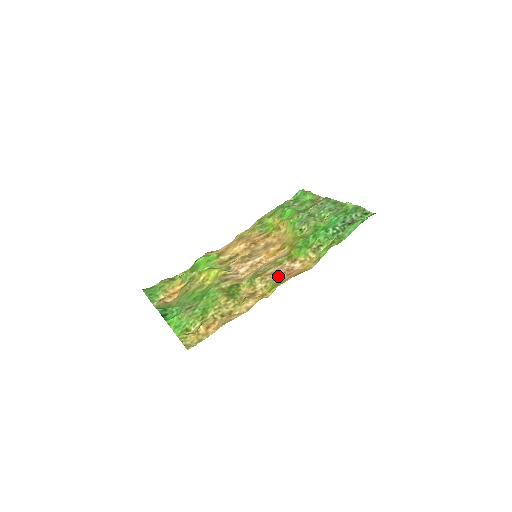
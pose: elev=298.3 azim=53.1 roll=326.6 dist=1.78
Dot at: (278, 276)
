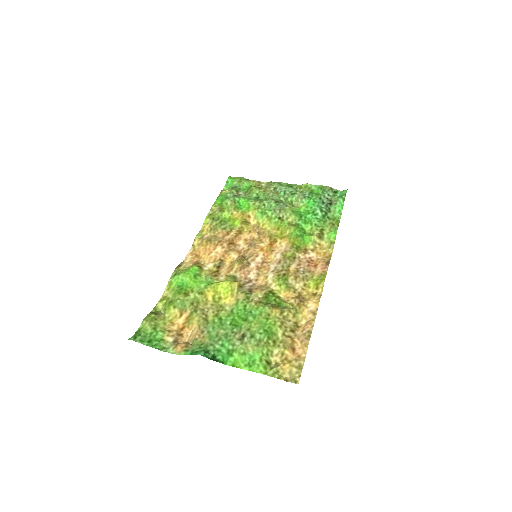
Dot at: (308, 270)
